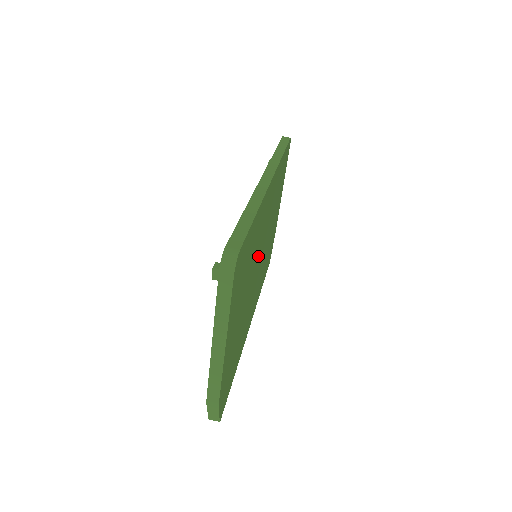
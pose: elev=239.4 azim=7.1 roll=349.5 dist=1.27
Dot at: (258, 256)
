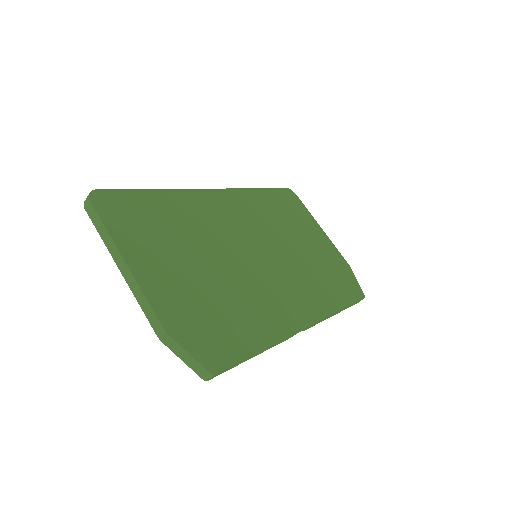
Dot at: (237, 245)
